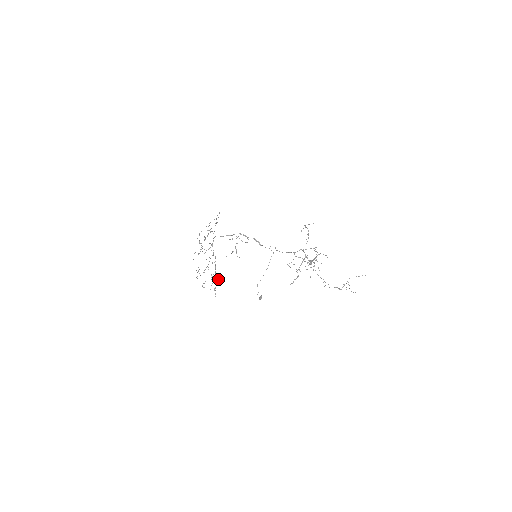
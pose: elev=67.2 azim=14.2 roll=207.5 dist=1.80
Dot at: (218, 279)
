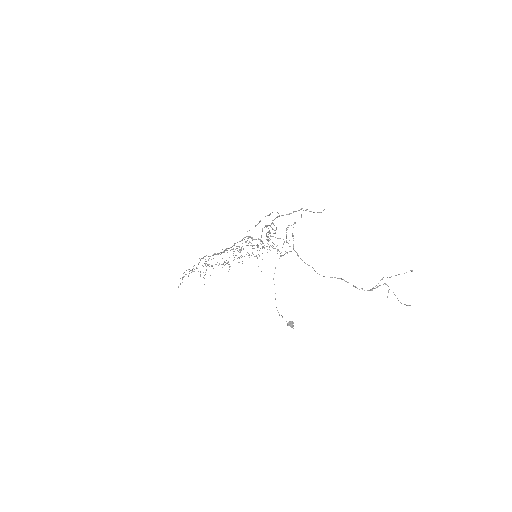
Dot at: (189, 269)
